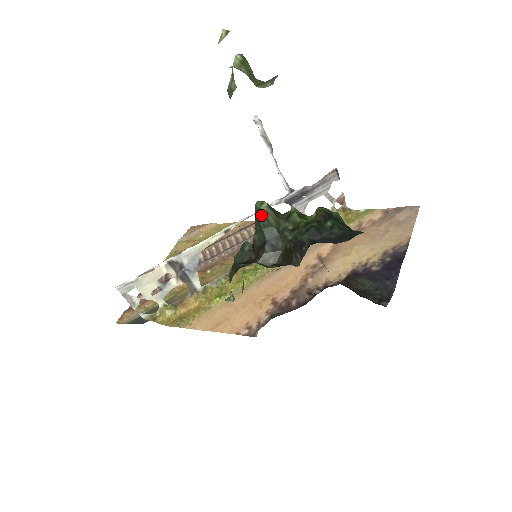
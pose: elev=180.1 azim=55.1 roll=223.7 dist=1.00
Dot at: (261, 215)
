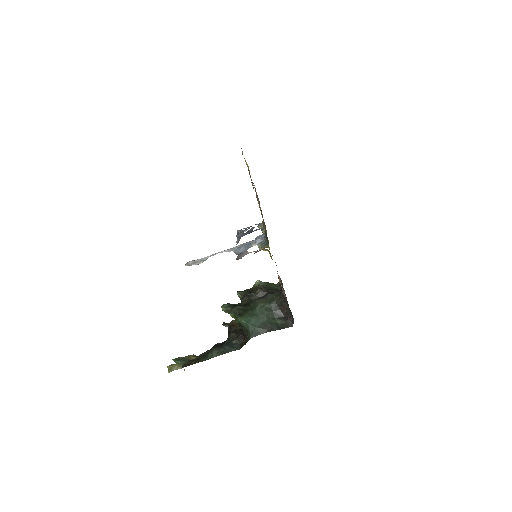
Dot at: occluded
